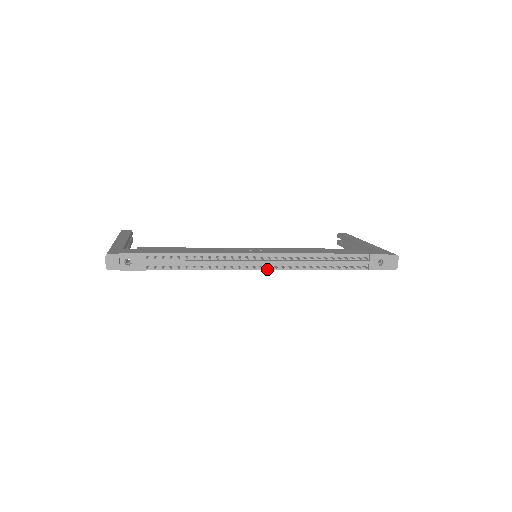
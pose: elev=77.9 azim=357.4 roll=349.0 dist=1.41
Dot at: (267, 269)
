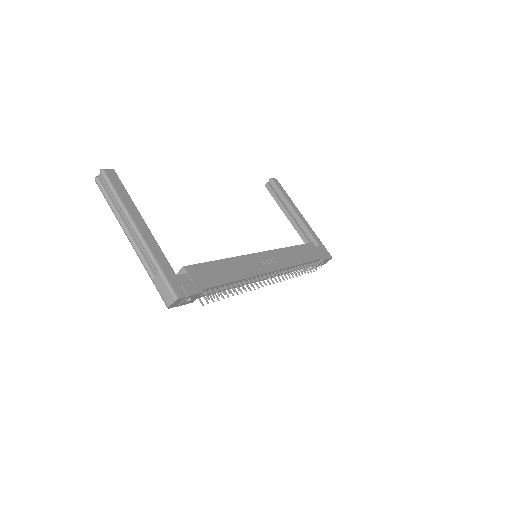
Dot at: (268, 278)
